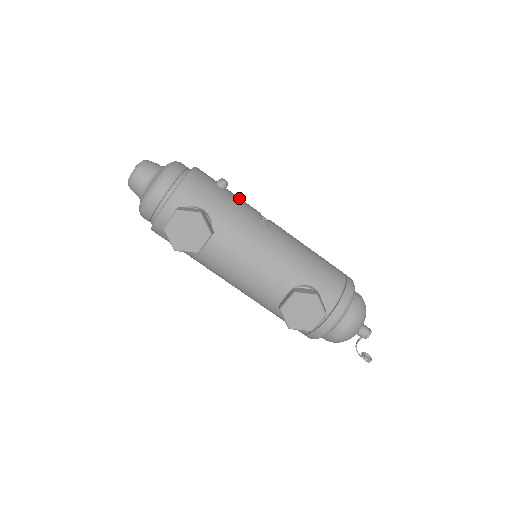
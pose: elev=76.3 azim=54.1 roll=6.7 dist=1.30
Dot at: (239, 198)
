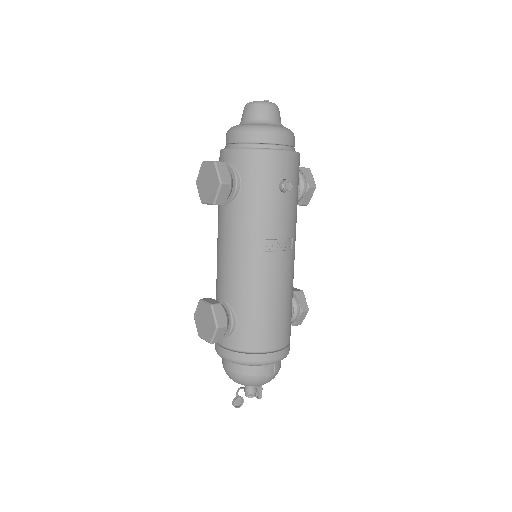
Dot at: (286, 210)
